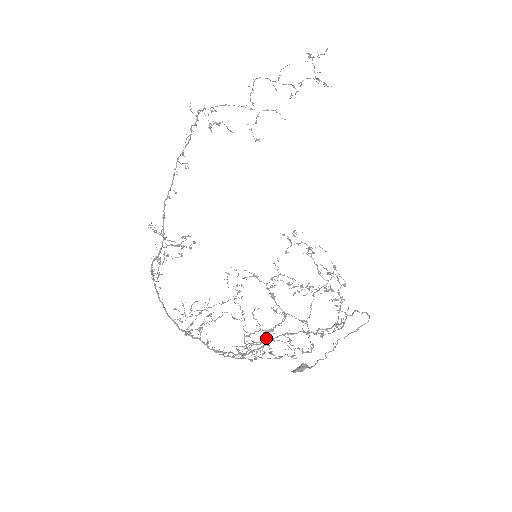
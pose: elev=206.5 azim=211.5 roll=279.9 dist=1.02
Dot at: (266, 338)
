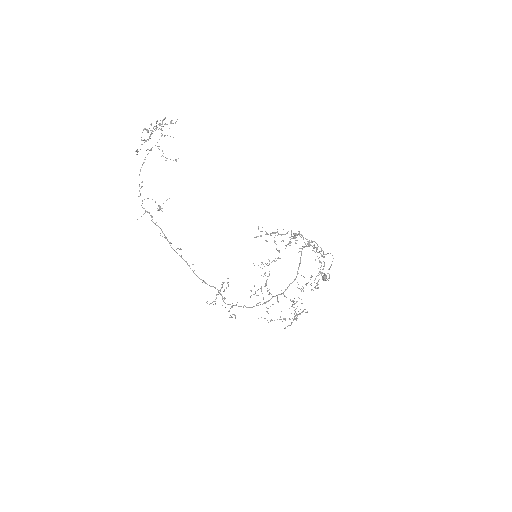
Dot at: occluded
